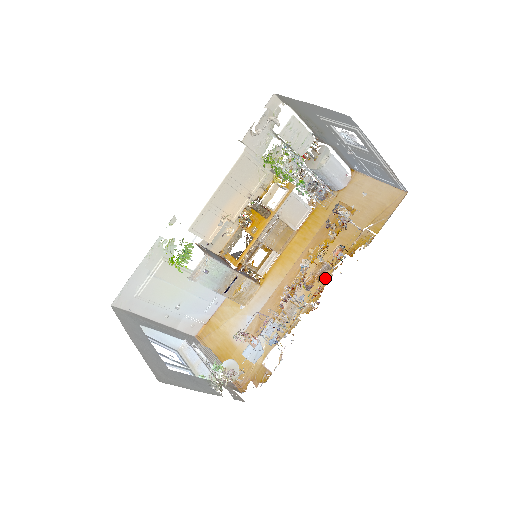
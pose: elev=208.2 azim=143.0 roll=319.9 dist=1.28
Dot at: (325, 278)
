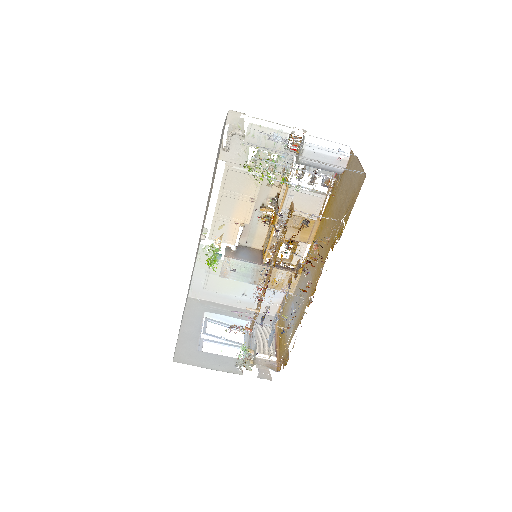
Dot at: (320, 272)
